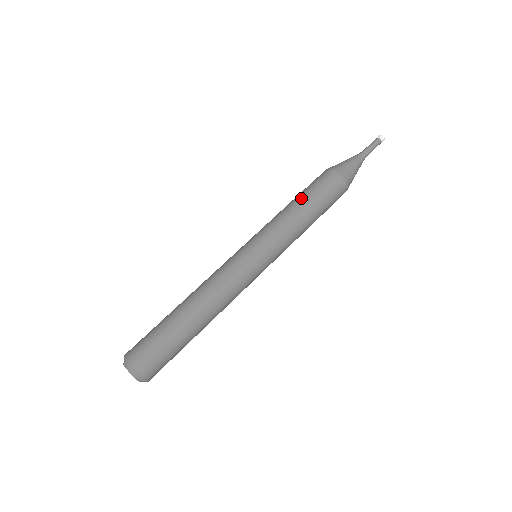
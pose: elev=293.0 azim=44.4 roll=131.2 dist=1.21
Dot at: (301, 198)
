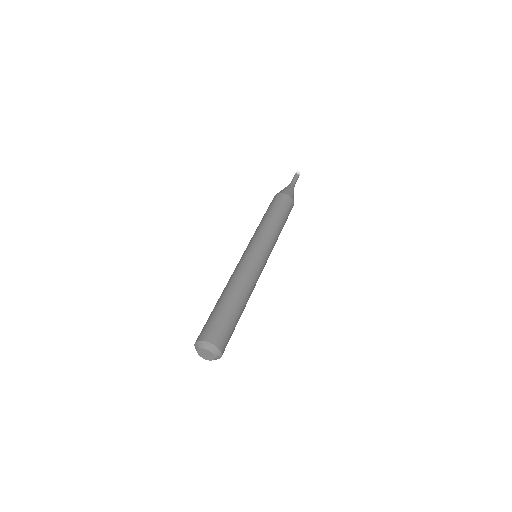
Dot at: occluded
